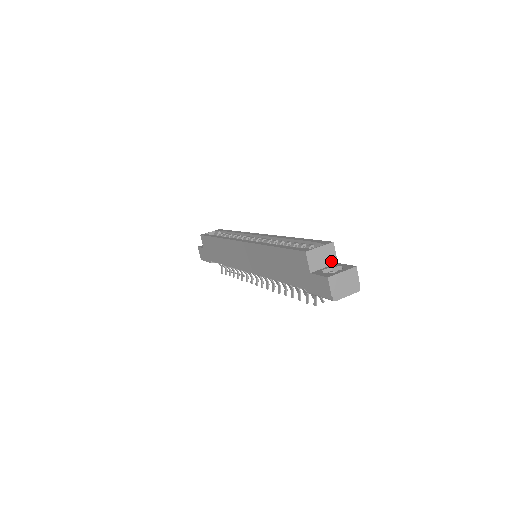
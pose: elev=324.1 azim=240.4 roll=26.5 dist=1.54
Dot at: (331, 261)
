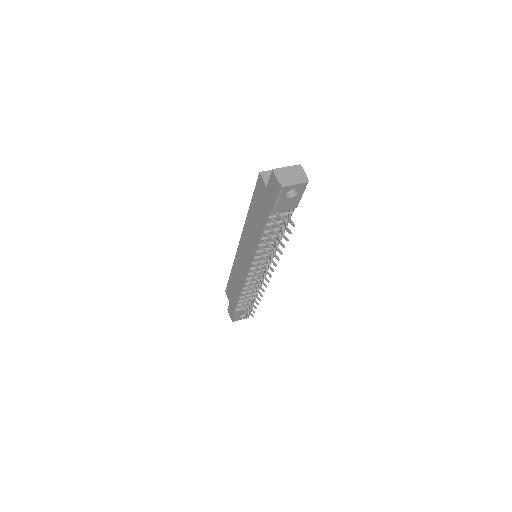
Dot at: occluded
